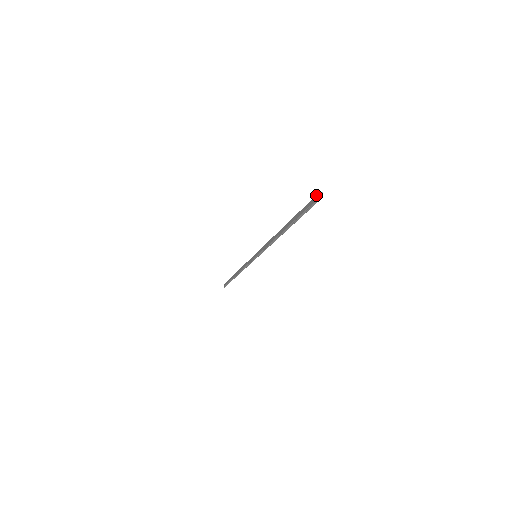
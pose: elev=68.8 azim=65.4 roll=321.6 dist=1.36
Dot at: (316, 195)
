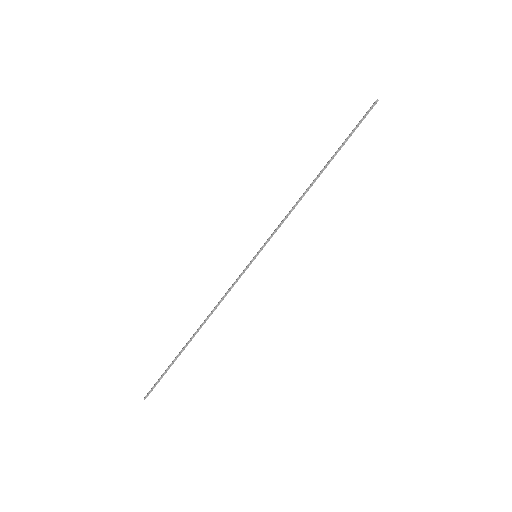
Dot at: (371, 106)
